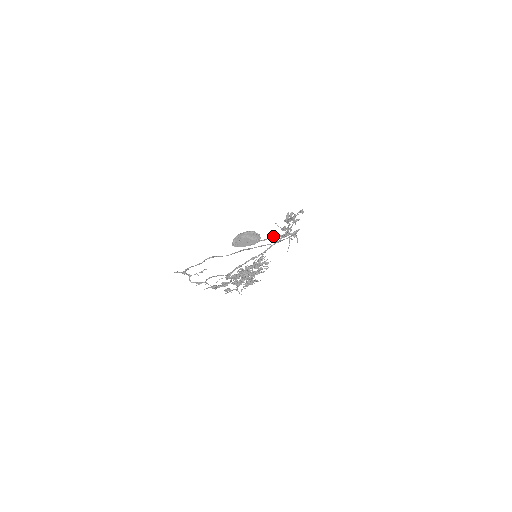
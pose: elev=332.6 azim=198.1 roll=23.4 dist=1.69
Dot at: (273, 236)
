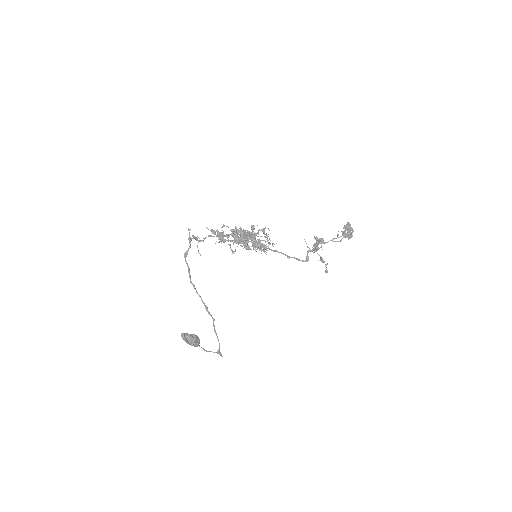
Dot at: (204, 350)
